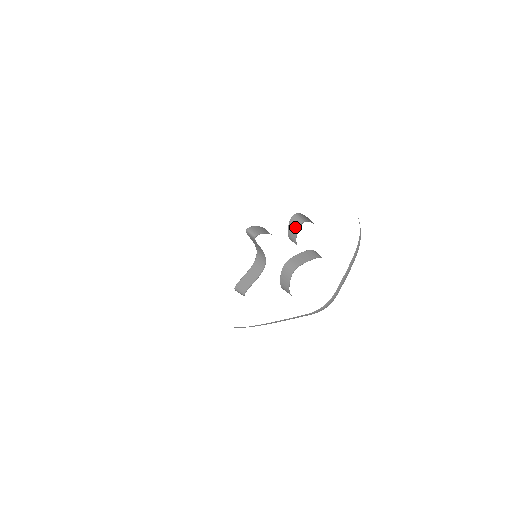
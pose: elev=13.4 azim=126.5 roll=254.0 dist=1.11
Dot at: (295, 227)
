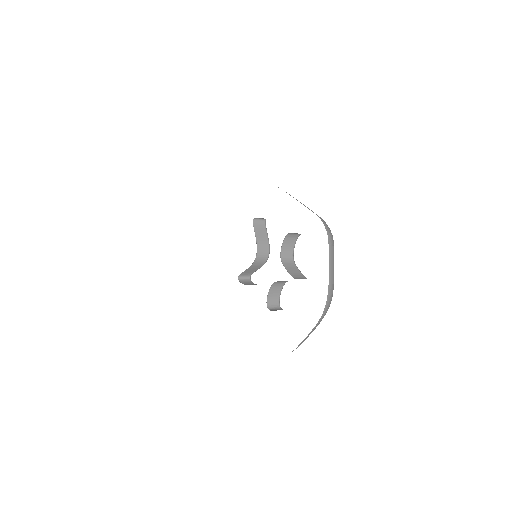
Dot at: (293, 239)
